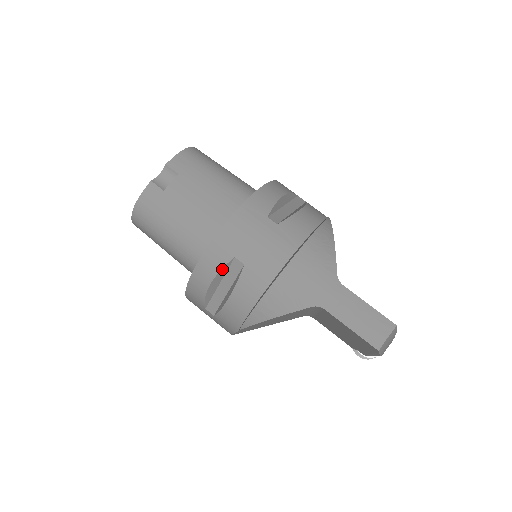
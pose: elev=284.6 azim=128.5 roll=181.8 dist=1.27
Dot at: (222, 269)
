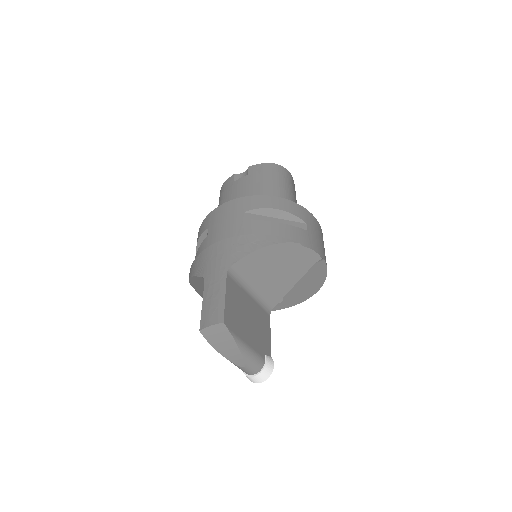
Dot at: (202, 234)
